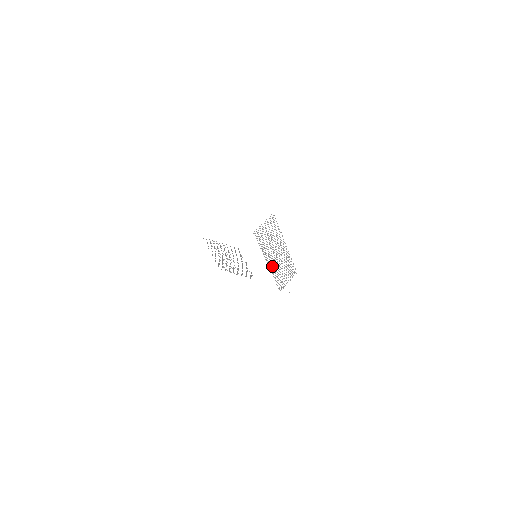
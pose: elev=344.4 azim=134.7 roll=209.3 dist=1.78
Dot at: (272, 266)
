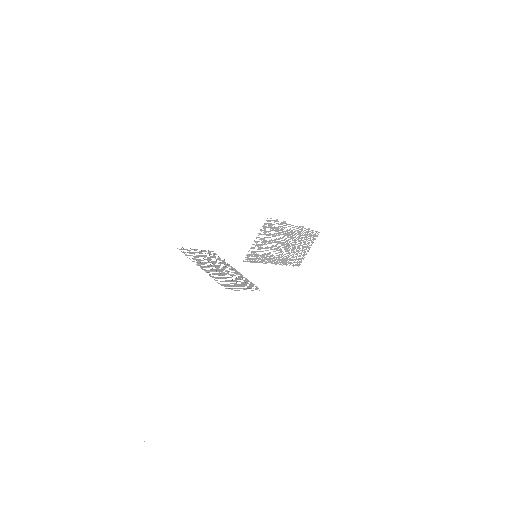
Dot at: (281, 259)
